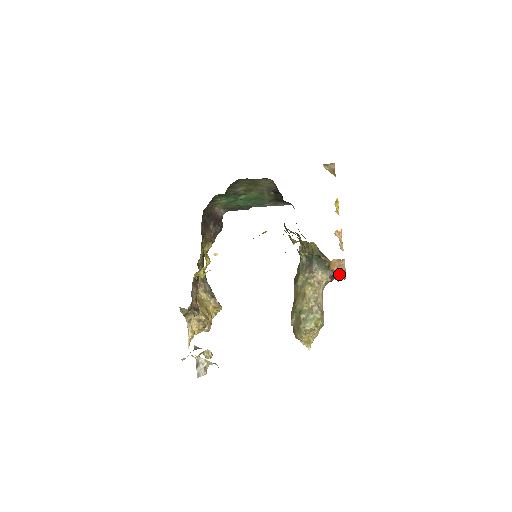
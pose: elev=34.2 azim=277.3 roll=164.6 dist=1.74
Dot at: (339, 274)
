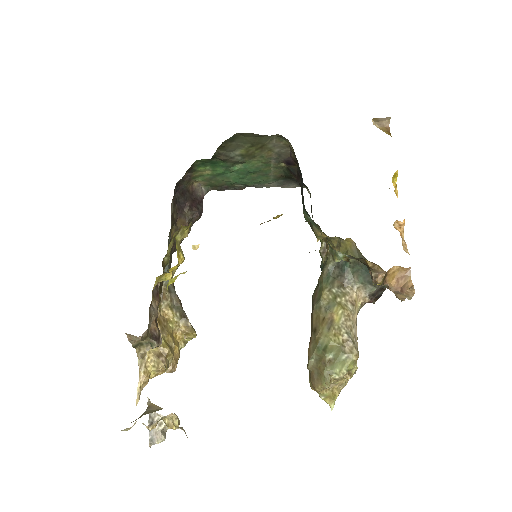
Dot at: (399, 292)
